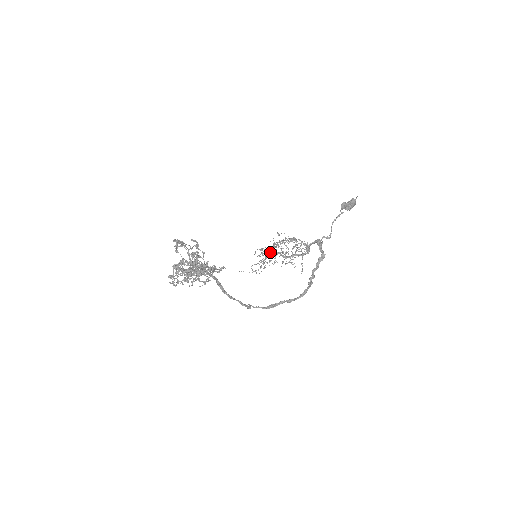
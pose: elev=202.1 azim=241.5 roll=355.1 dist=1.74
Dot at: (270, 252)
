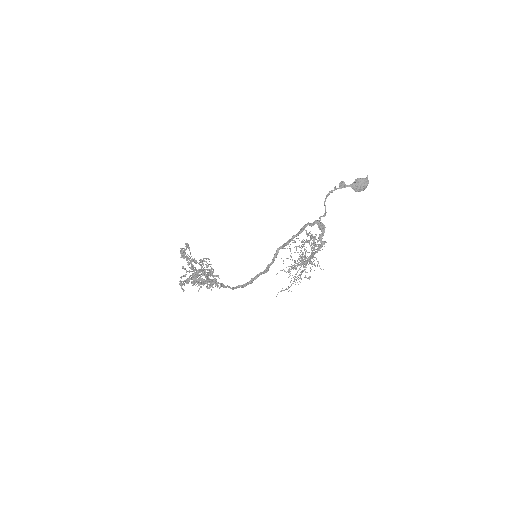
Dot at: occluded
